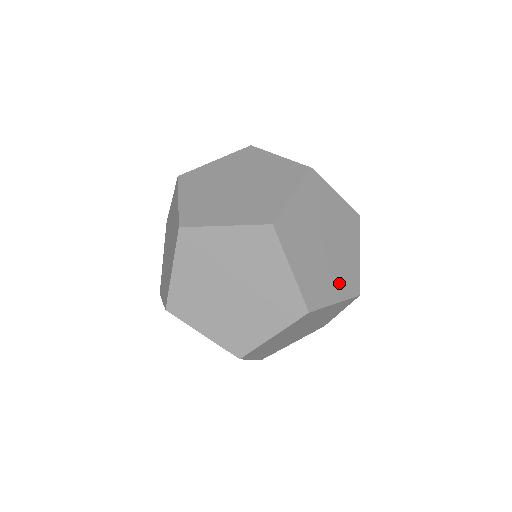
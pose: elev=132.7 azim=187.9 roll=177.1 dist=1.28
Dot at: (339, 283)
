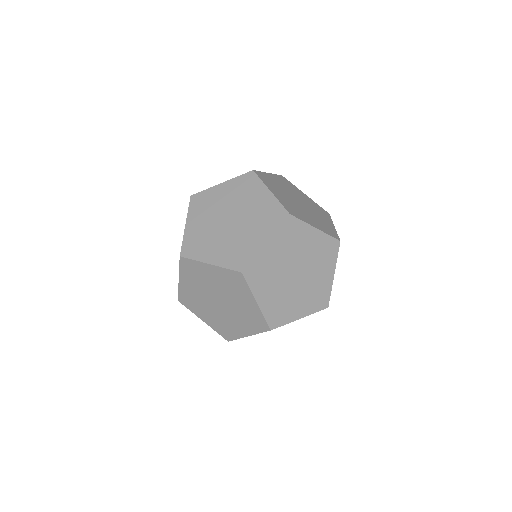
Dot at: occluded
